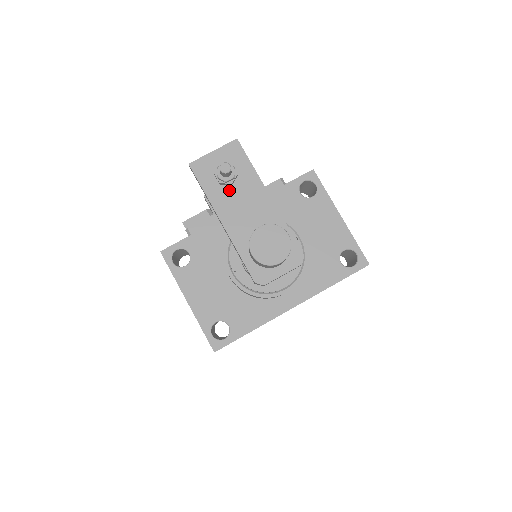
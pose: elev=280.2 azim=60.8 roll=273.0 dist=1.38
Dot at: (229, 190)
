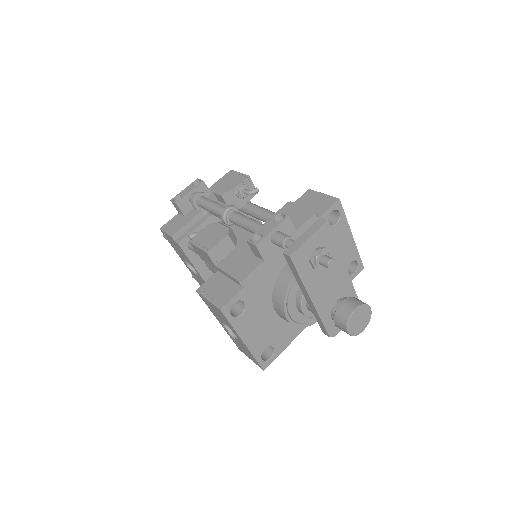
Dot at: (319, 271)
